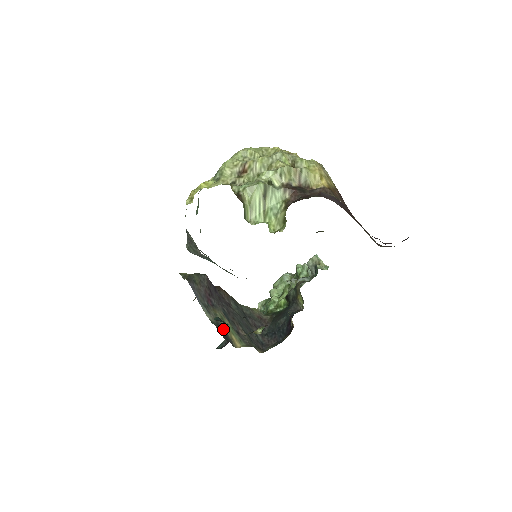
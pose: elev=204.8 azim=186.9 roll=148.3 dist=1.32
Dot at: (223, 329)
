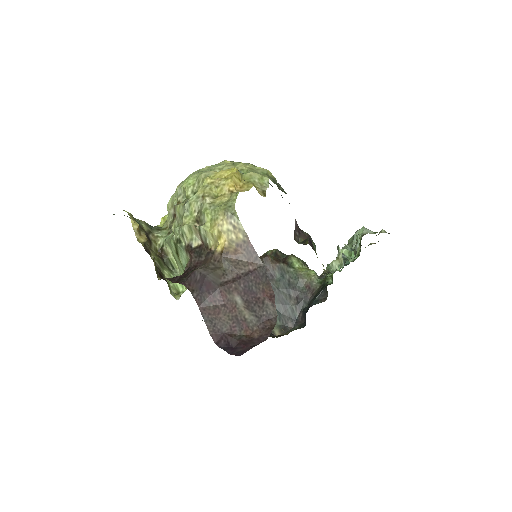
Dot at: occluded
